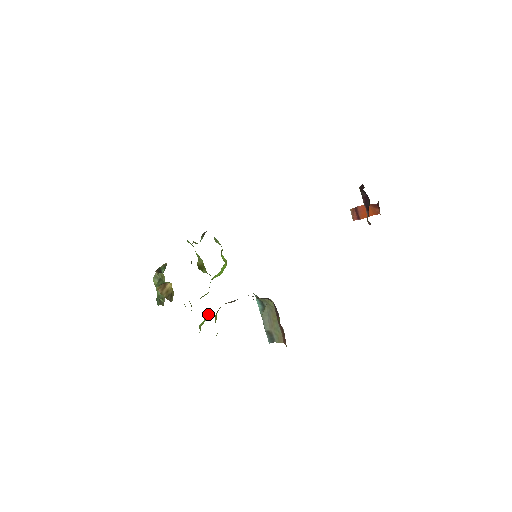
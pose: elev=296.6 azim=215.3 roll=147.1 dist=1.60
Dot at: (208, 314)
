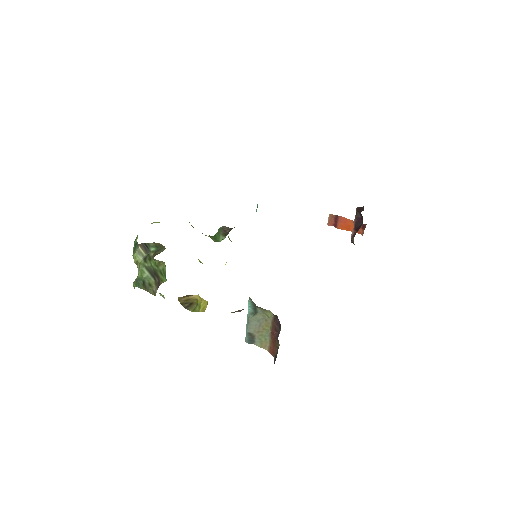
Dot at: occluded
